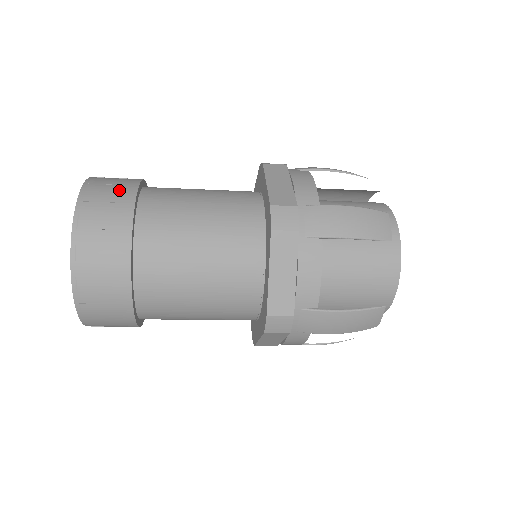
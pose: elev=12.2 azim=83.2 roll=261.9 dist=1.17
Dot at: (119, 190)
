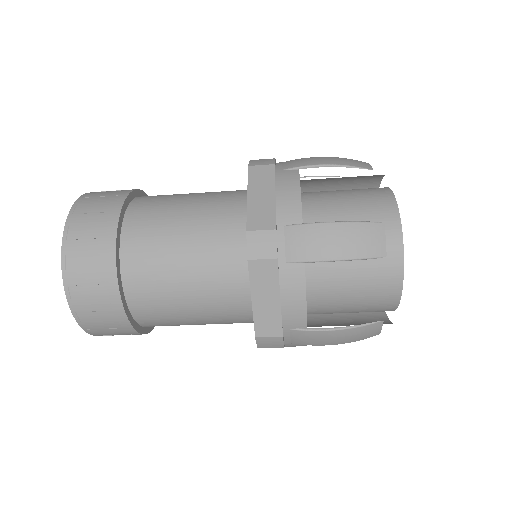
Dot at: occluded
